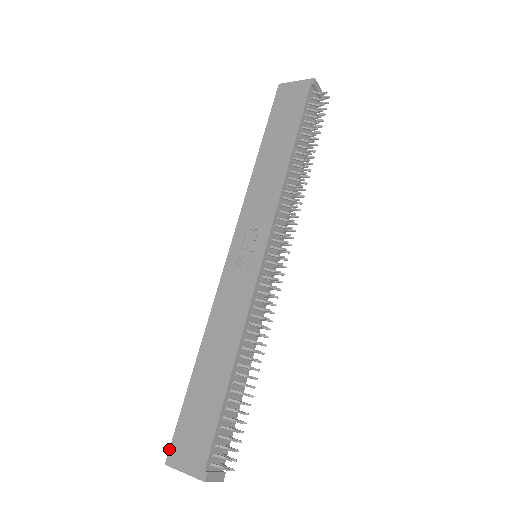
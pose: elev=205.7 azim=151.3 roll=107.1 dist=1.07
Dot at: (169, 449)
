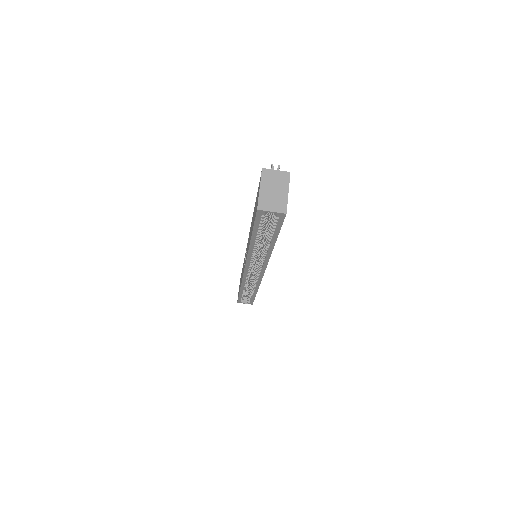
Dot at: occluded
